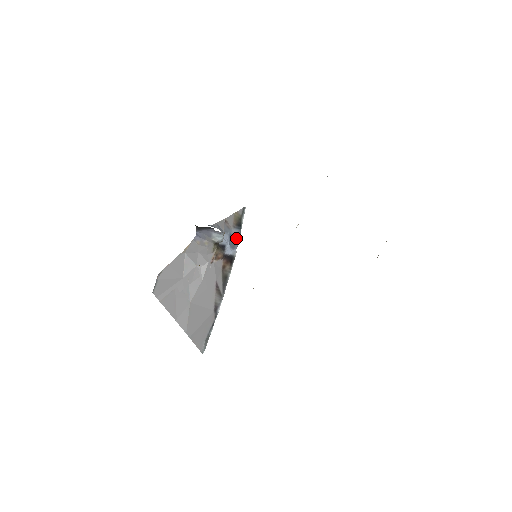
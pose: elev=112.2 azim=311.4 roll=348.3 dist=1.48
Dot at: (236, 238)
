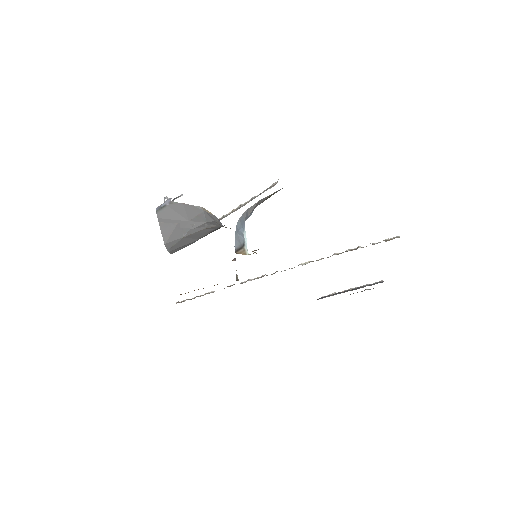
Dot at: occluded
